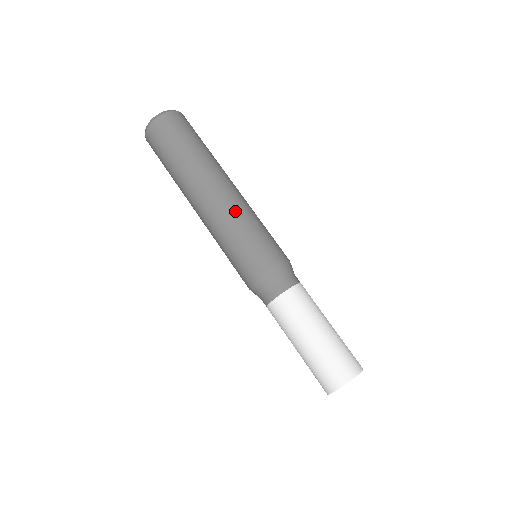
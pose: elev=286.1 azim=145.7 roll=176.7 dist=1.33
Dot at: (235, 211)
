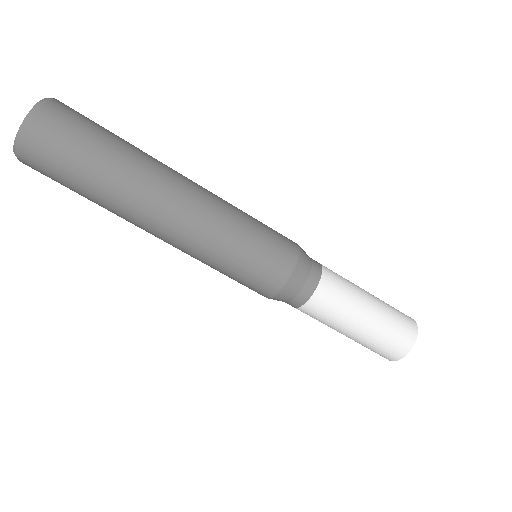
Dot at: (214, 225)
